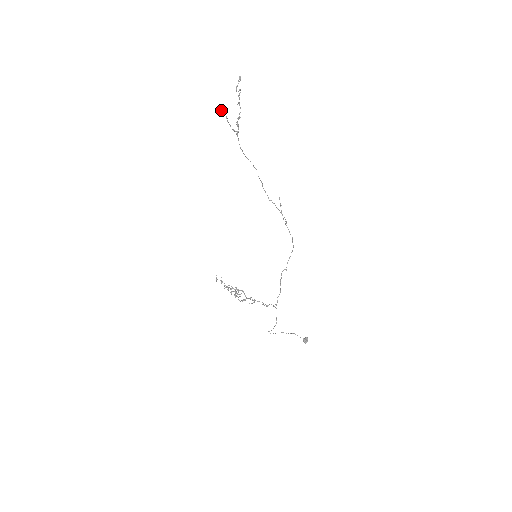
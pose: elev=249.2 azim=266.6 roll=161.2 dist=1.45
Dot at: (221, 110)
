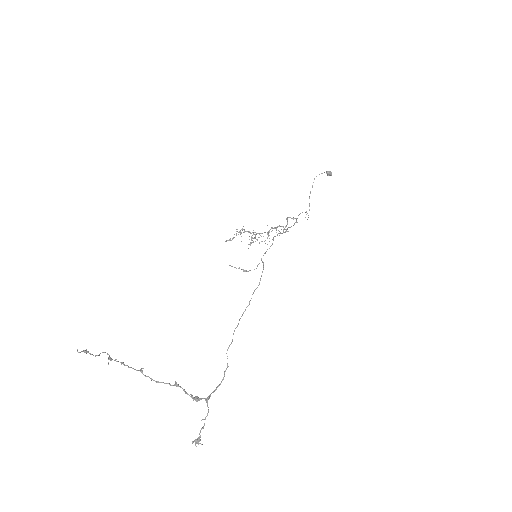
Dot at: occluded
